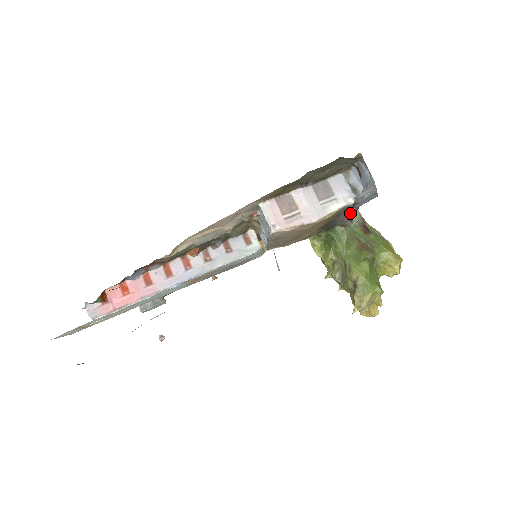
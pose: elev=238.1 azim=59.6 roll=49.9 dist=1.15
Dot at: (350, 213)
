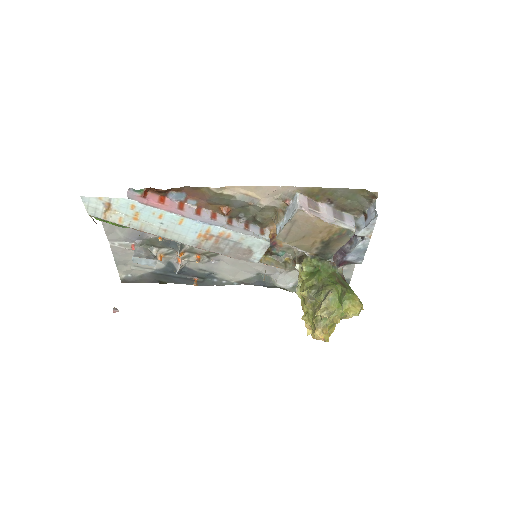
Dot at: (340, 259)
